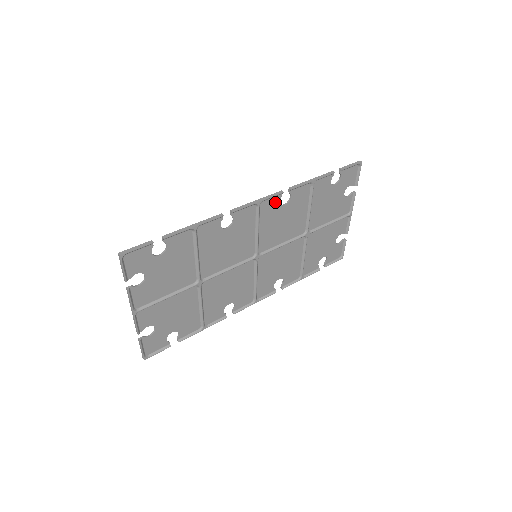
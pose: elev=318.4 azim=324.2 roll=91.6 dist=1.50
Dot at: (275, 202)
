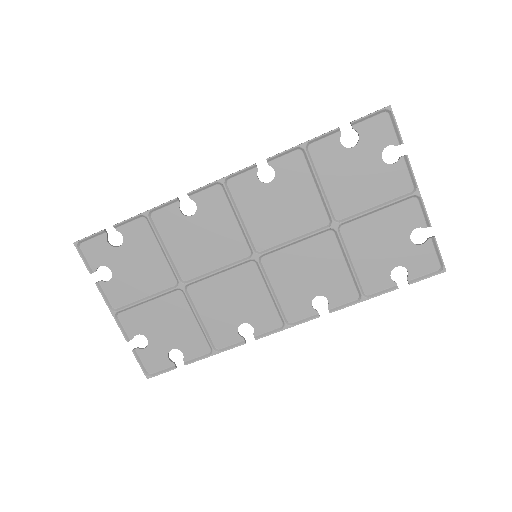
Dot at: (251, 179)
